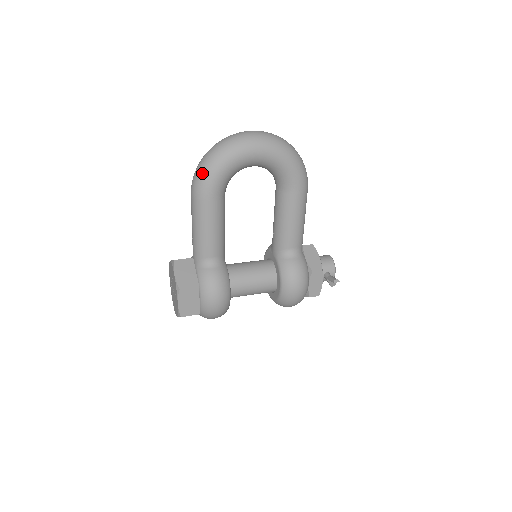
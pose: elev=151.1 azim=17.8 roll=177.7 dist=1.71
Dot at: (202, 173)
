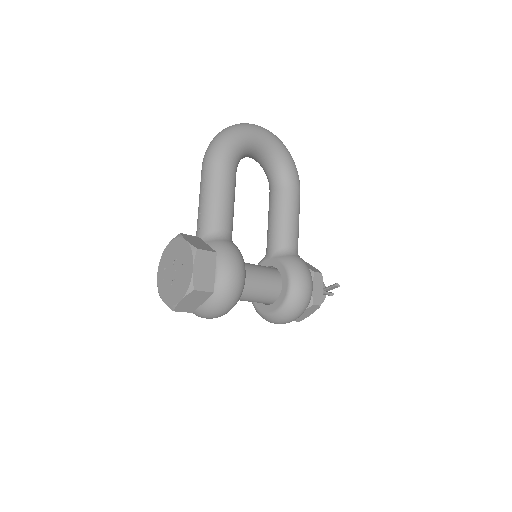
Dot at: (221, 140)
